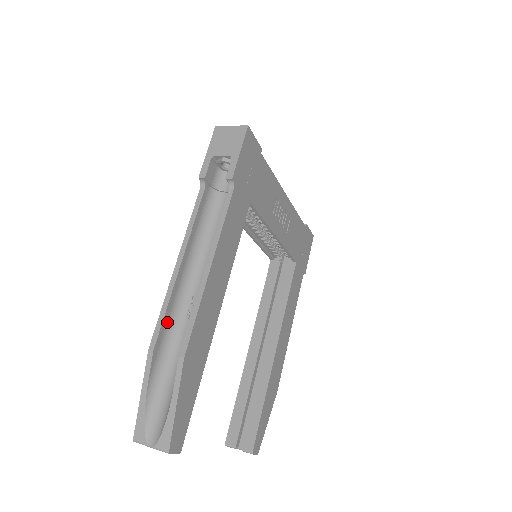
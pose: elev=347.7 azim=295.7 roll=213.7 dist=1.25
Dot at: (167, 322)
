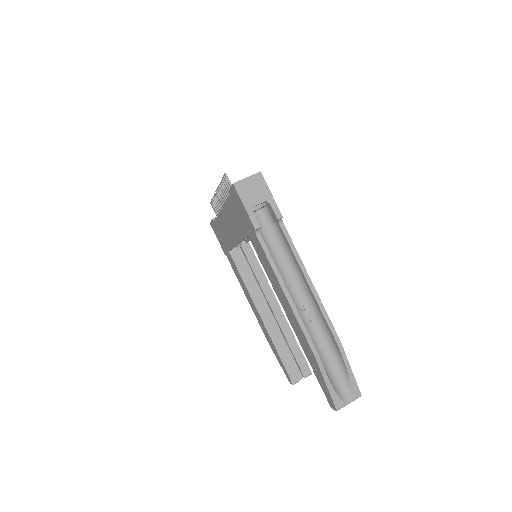
Dot at: (307, 334)
